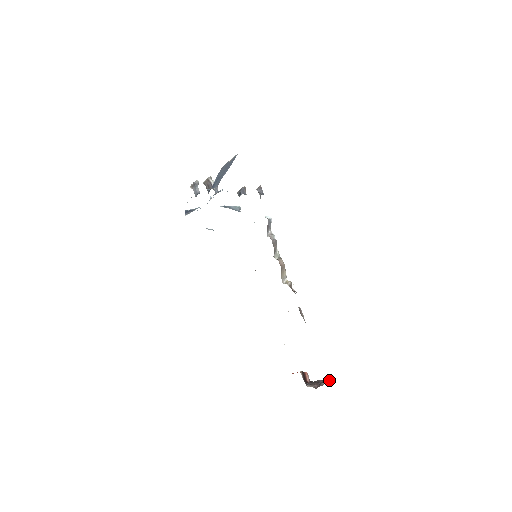
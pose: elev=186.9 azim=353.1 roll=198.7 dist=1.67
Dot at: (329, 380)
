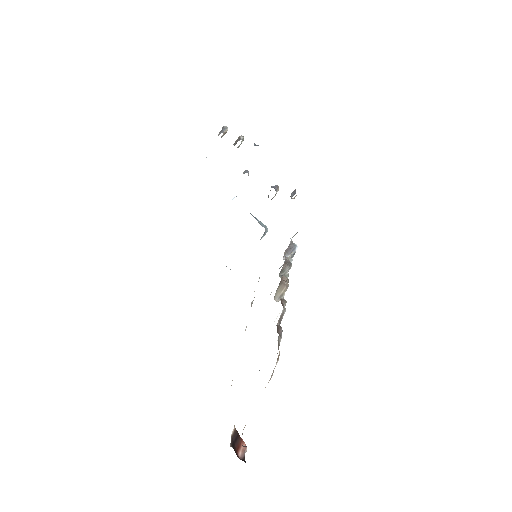
Dot at: occluded
